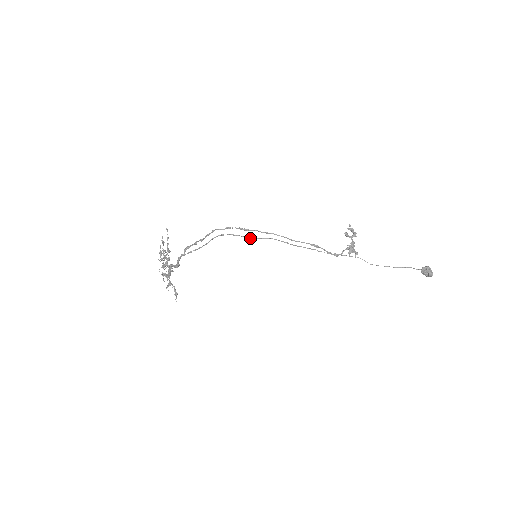
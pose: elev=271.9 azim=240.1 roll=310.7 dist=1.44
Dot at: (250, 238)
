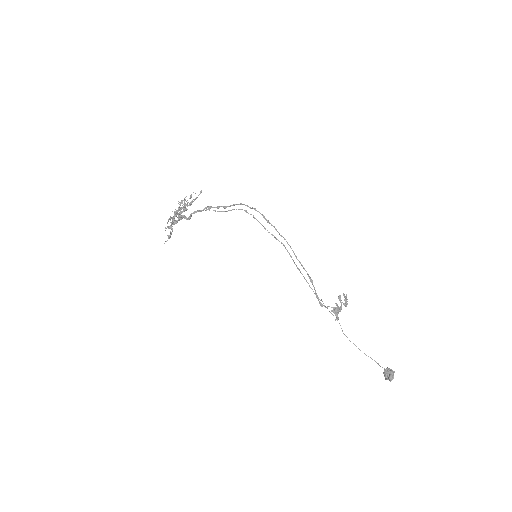
Dot at: (265, 229)
